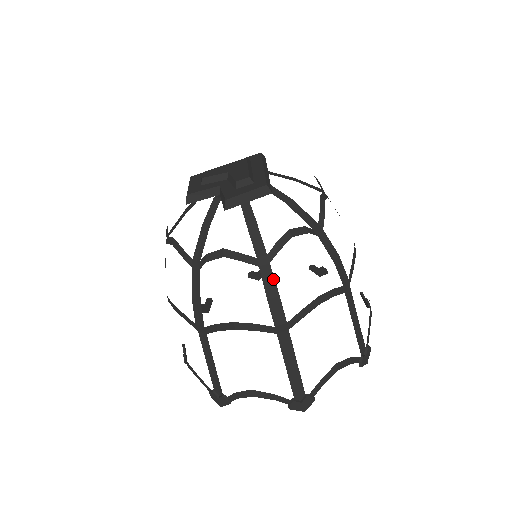
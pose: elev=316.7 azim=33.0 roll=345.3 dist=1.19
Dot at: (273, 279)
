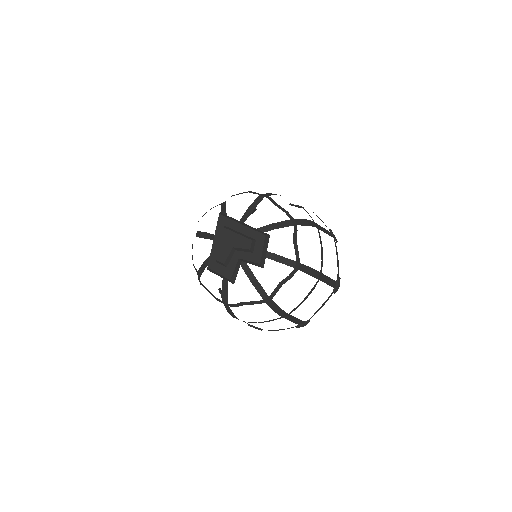
Dot at: (305, 266)
